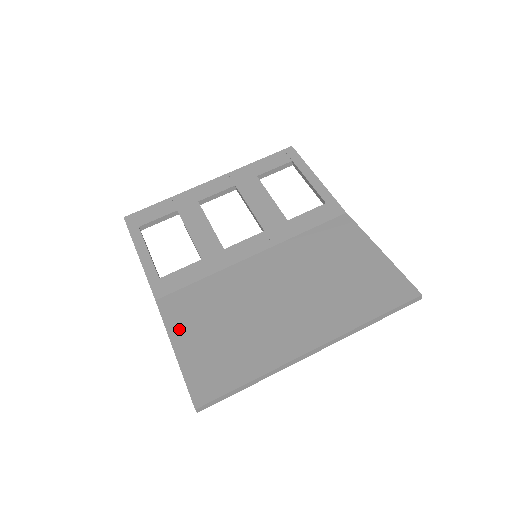
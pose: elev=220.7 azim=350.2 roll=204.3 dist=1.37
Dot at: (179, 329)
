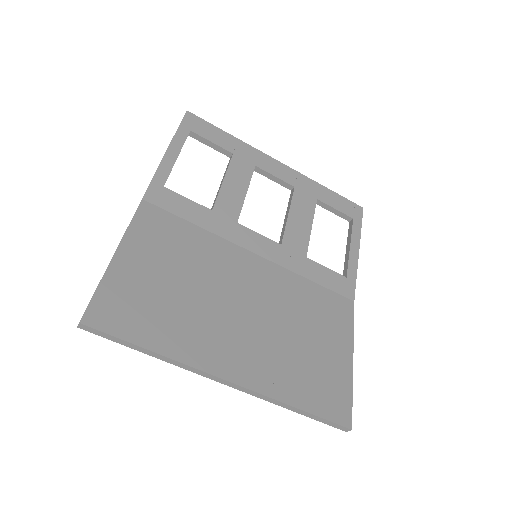
Dot at: (137, 242)
